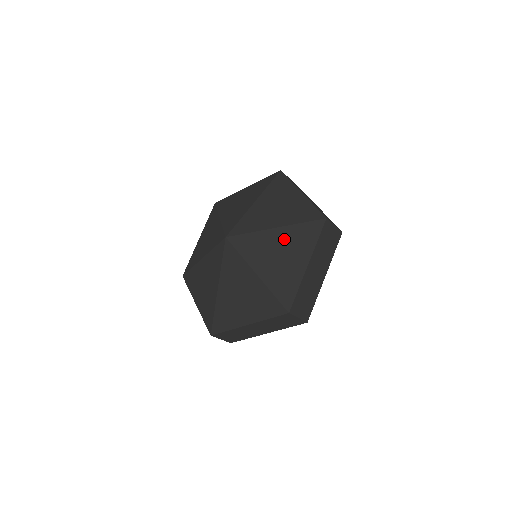
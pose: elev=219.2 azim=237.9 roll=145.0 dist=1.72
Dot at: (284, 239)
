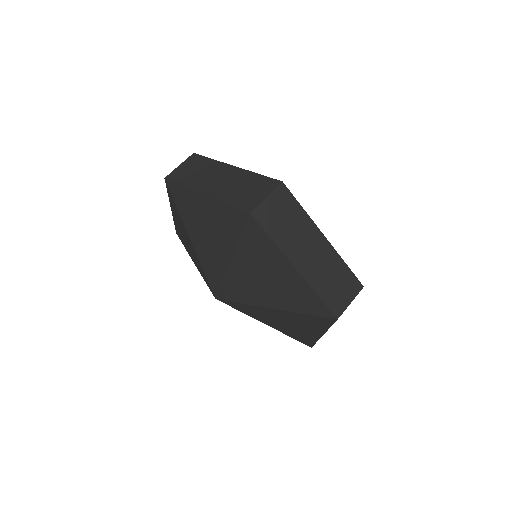
Dot at: (249, 264)
